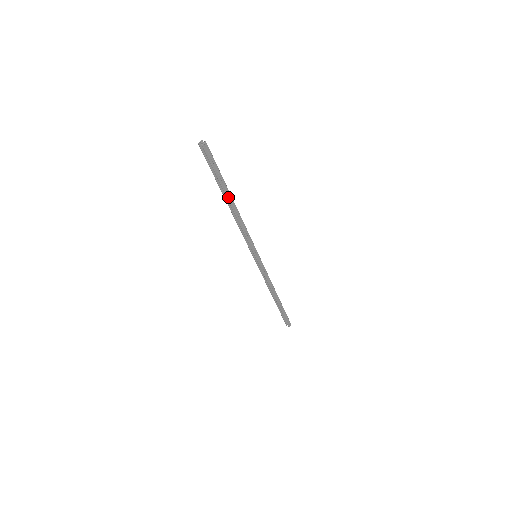
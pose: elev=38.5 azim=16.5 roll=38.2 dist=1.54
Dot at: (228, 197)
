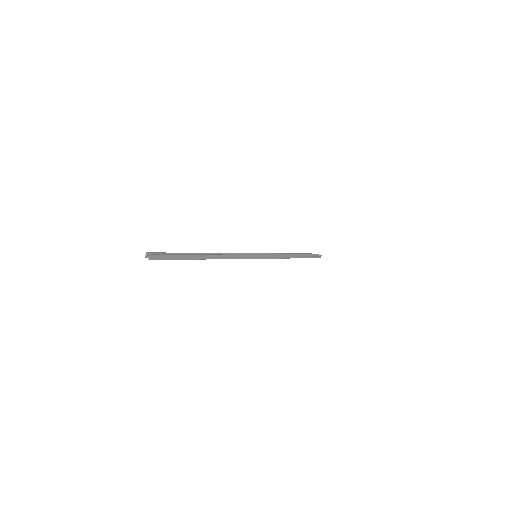
Dot at: (200, 258)
